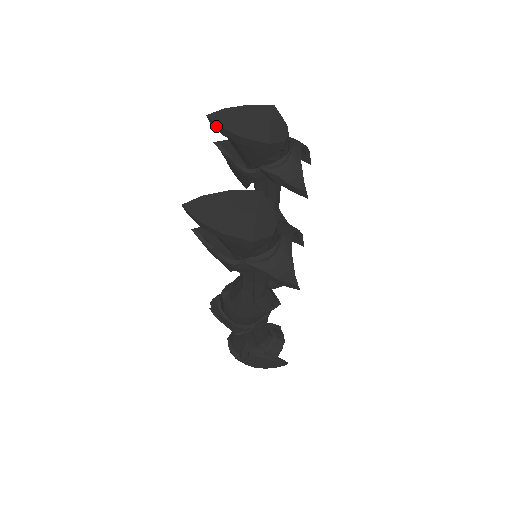
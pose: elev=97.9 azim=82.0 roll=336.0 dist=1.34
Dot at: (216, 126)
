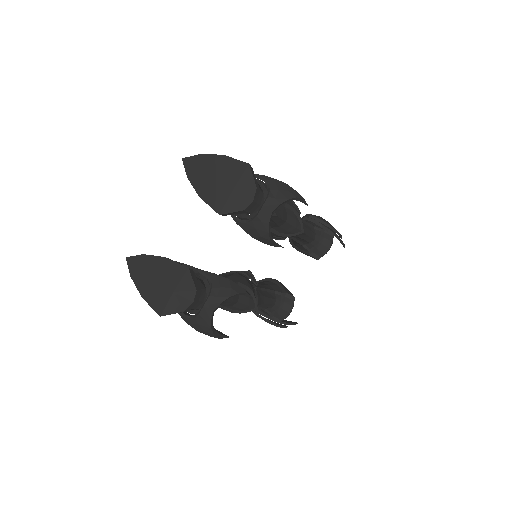
Dot at: (188, 172)
